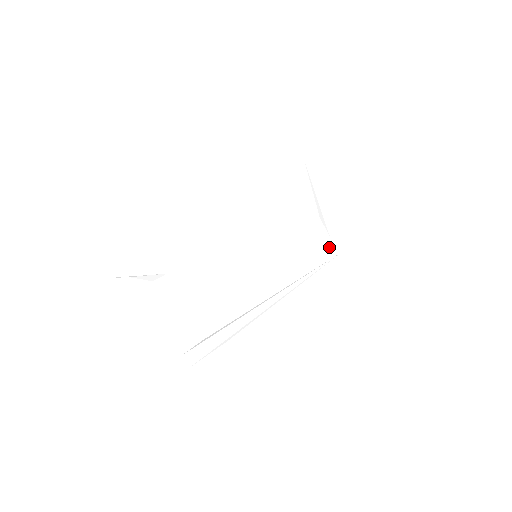
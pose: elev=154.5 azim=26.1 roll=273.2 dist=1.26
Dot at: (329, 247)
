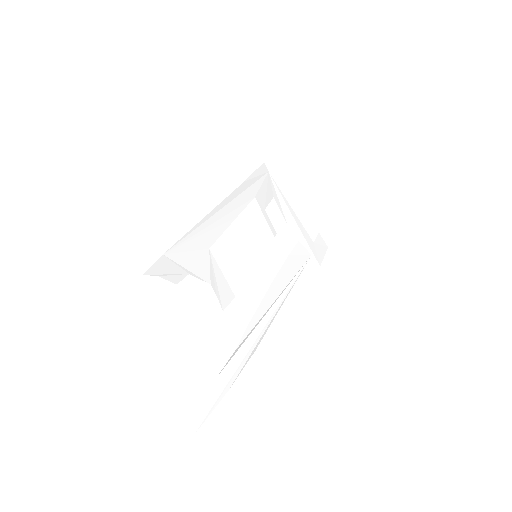
Dot at: (301, 251)
